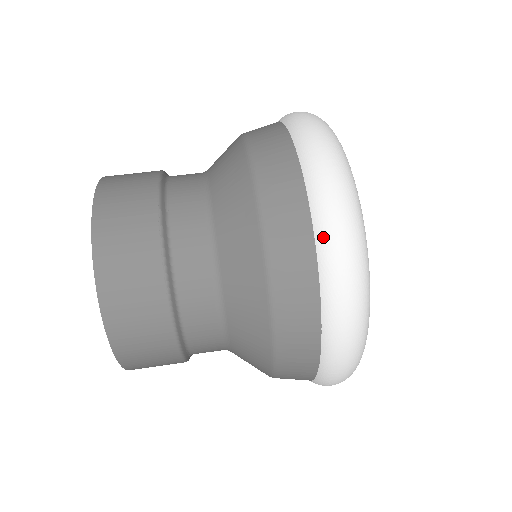
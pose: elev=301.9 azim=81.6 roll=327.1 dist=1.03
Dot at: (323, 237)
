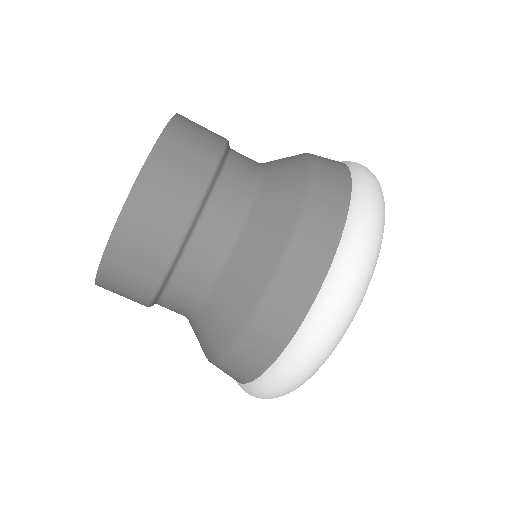
Dot at: (298, 344)
